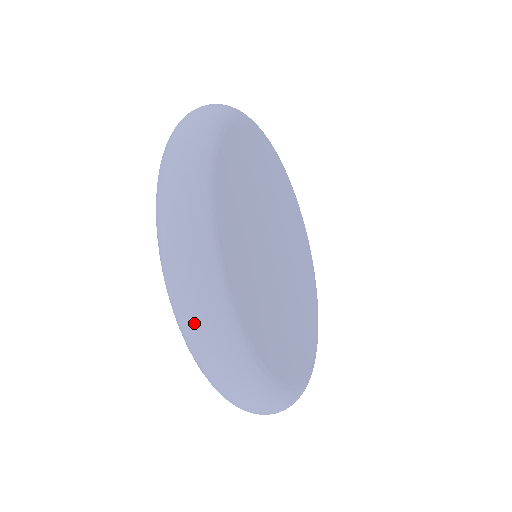
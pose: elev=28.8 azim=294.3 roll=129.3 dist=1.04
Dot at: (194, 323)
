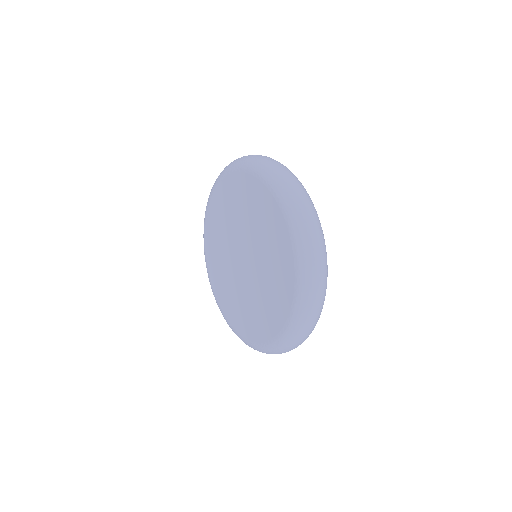
Dot at: occluded
